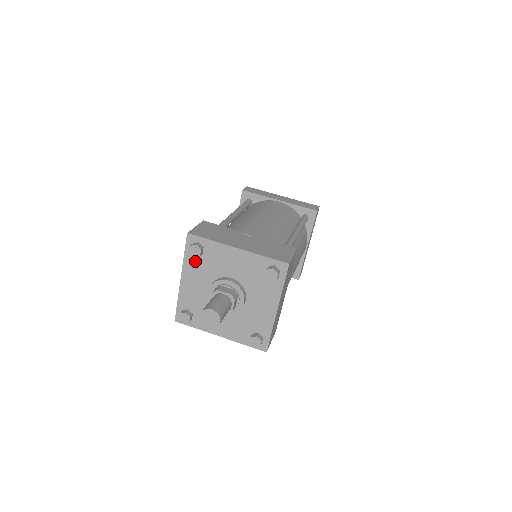
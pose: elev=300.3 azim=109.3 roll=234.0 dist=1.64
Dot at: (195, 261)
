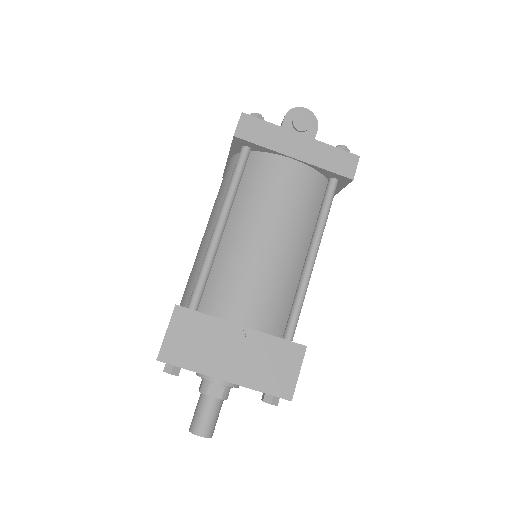
Dot at: occluded
